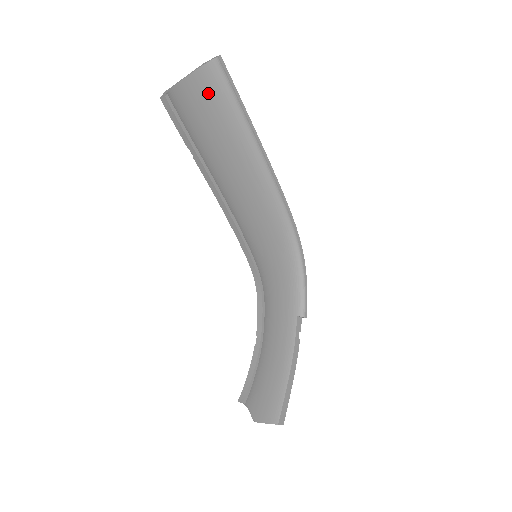
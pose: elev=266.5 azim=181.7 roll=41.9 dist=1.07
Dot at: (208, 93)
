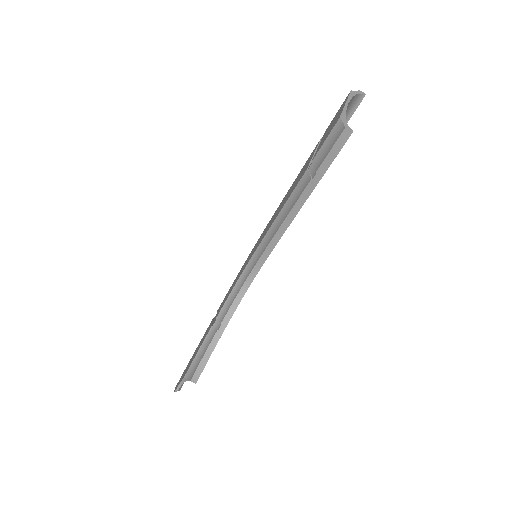
Dot at: occluded
